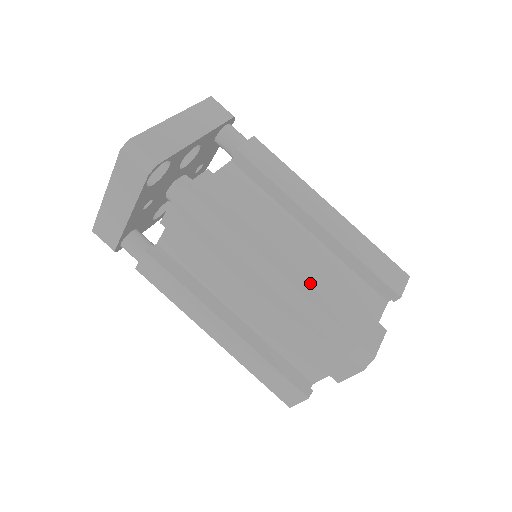
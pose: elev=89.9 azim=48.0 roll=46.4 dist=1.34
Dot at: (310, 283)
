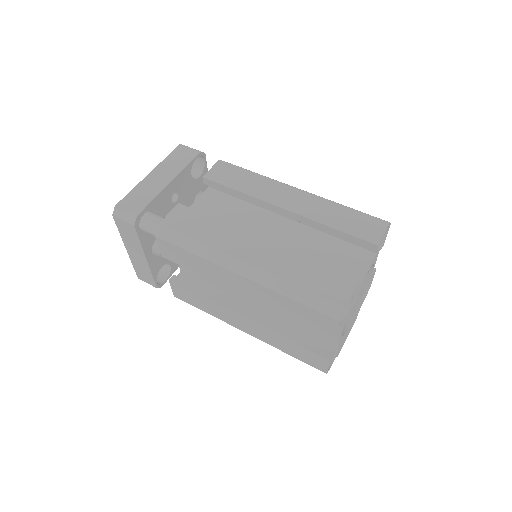
Dot at: occluded
